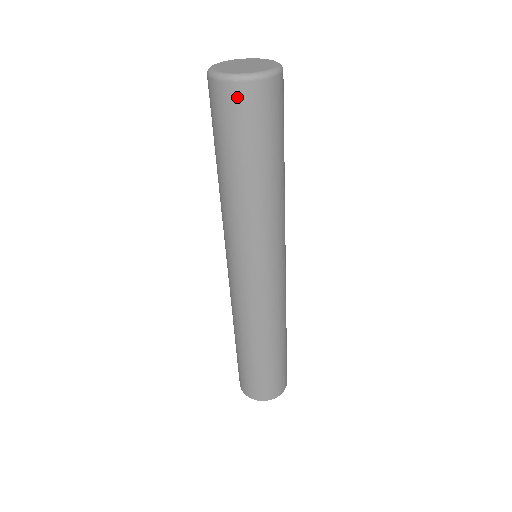
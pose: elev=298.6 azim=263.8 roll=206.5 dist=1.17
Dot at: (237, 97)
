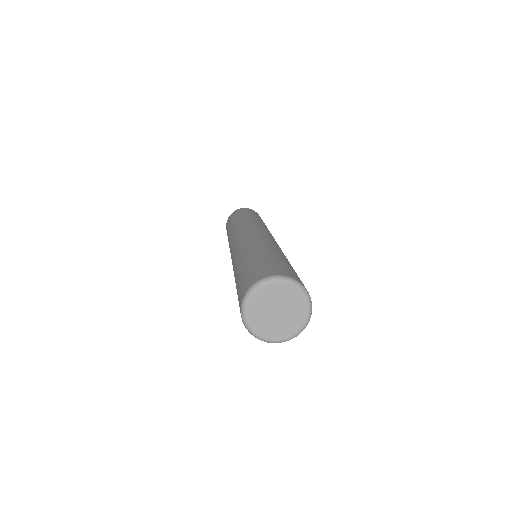
Dot at: occluded
